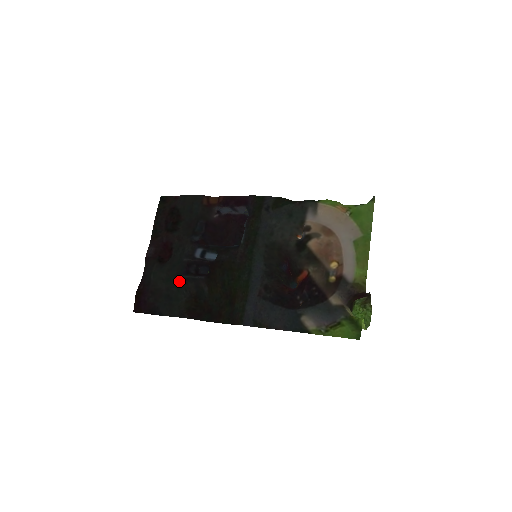
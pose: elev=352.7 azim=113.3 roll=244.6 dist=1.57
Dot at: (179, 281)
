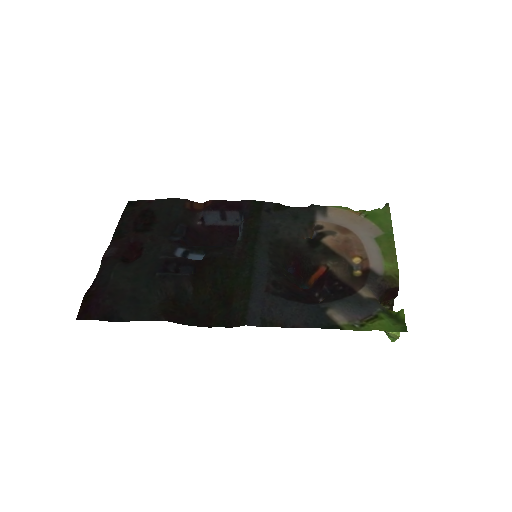
Dot at: (152, 280)
